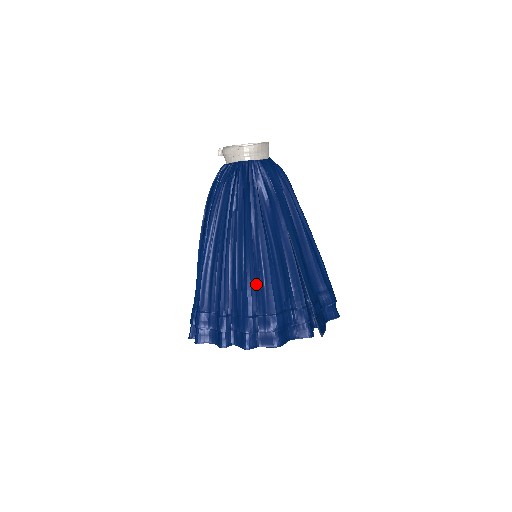
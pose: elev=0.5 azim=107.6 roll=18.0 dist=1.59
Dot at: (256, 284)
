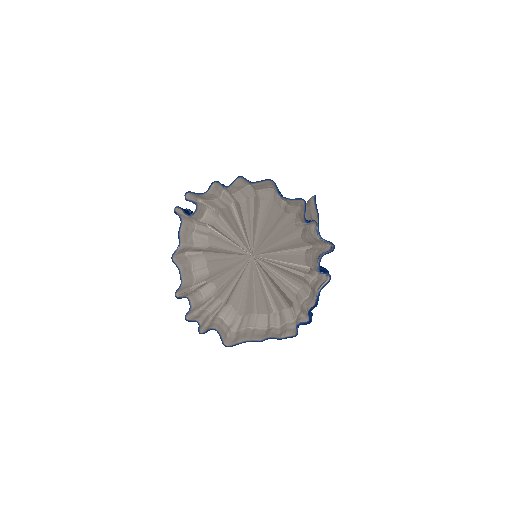
Dot at: occluded
